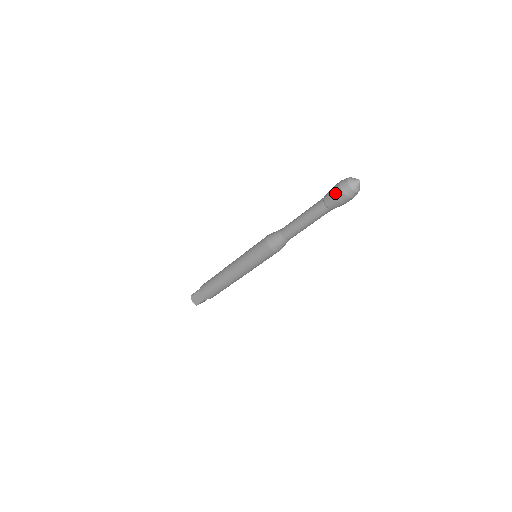
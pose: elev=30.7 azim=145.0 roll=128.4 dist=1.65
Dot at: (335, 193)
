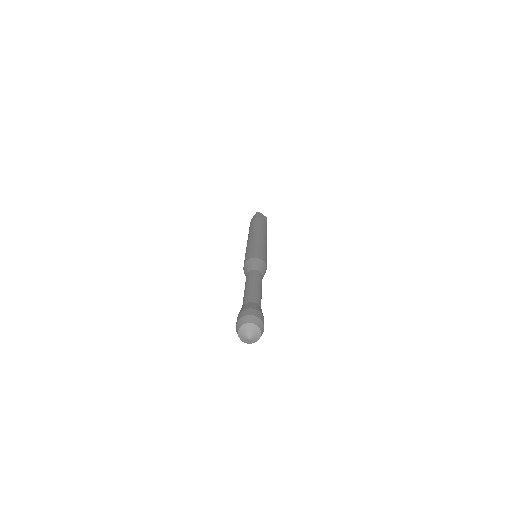
Dot at: occluded
